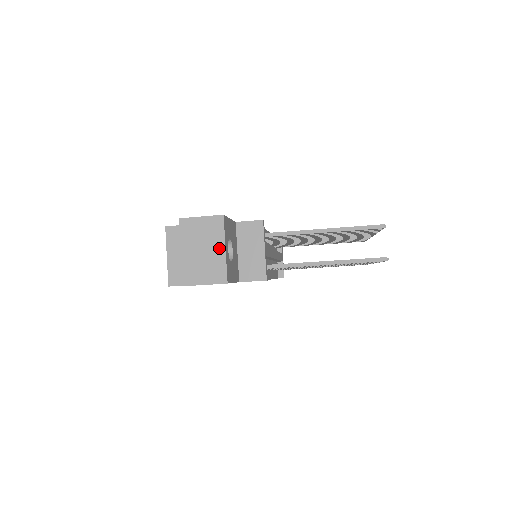
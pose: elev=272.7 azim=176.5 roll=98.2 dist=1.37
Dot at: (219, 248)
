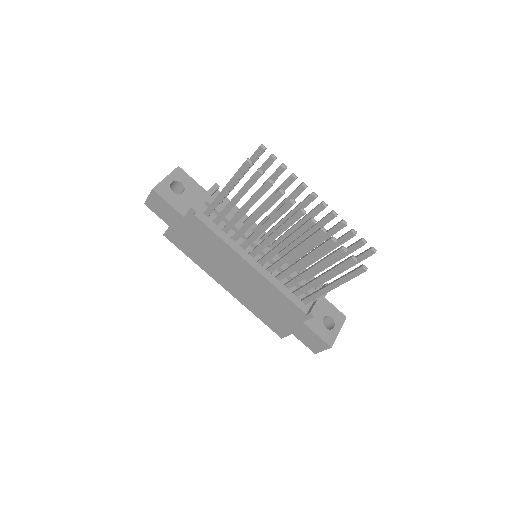
Dot at: (165, 179)
